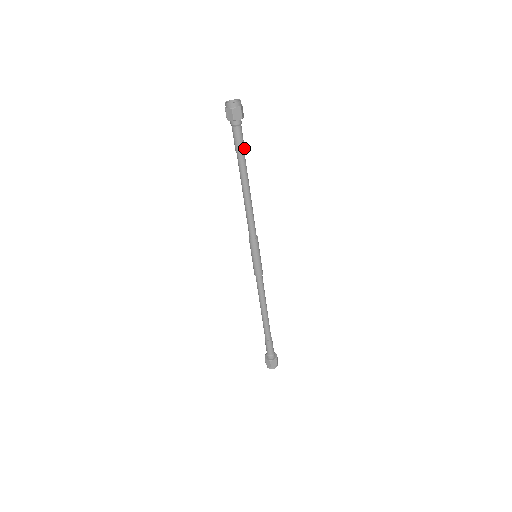
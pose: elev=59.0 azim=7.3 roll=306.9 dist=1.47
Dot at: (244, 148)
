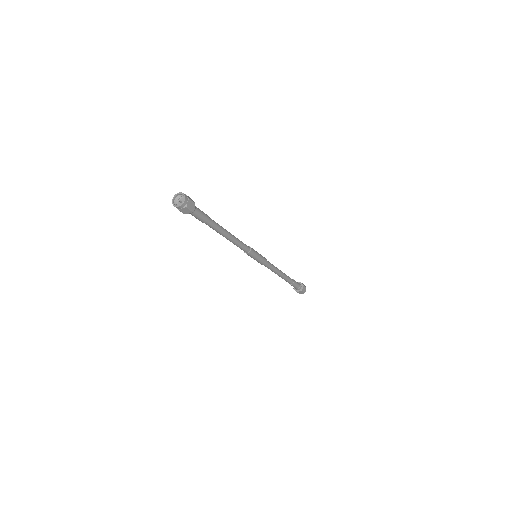
Dot at: (207, 215)
